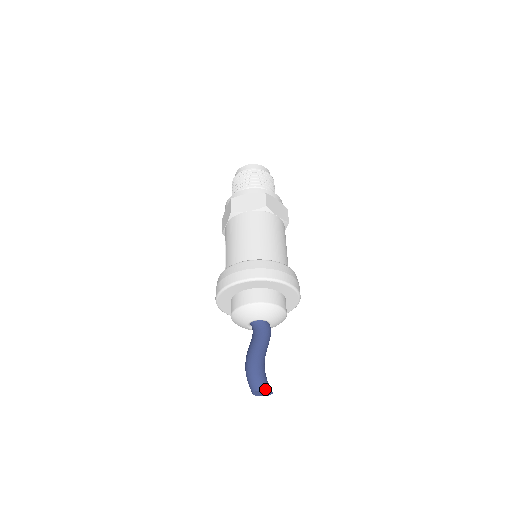
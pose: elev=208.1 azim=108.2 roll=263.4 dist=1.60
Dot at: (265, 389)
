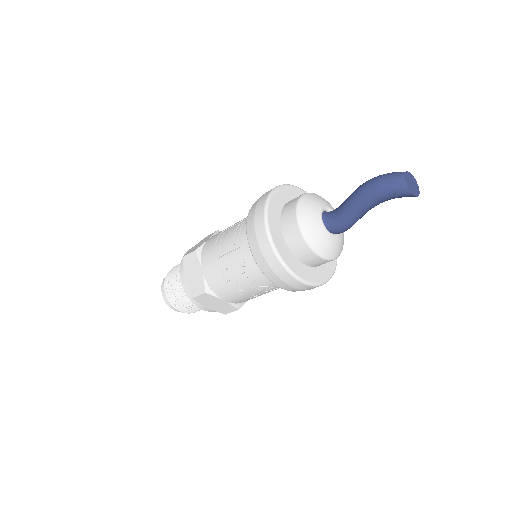
Dot at: (413, 178)
